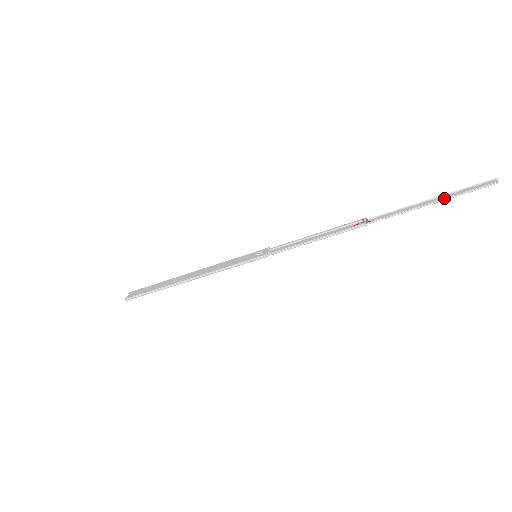
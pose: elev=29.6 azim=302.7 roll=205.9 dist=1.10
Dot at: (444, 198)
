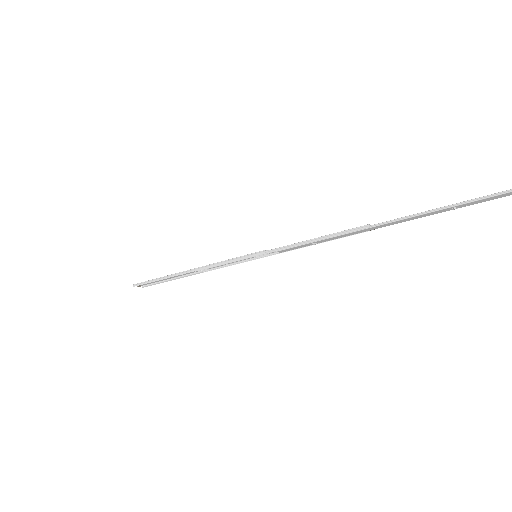
Dot at: (461, 202)
